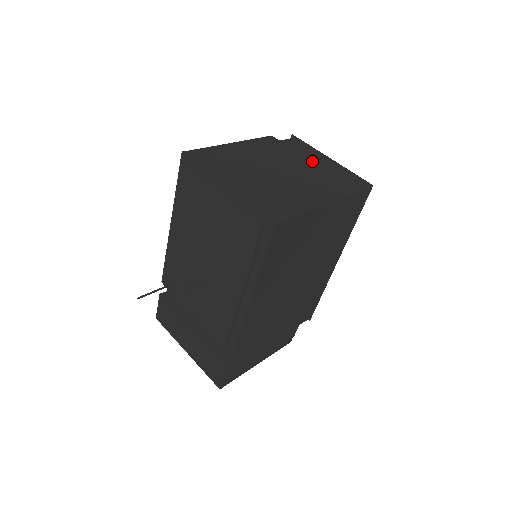
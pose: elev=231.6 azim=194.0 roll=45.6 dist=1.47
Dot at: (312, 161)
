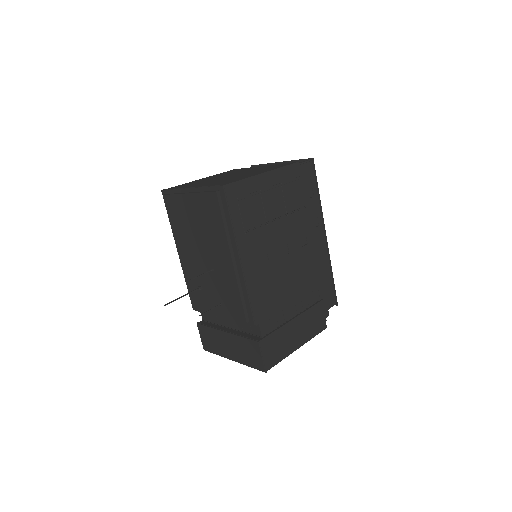
Dot at: occluded
